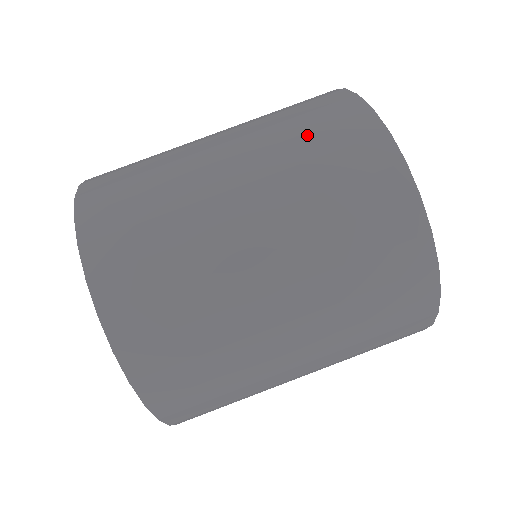
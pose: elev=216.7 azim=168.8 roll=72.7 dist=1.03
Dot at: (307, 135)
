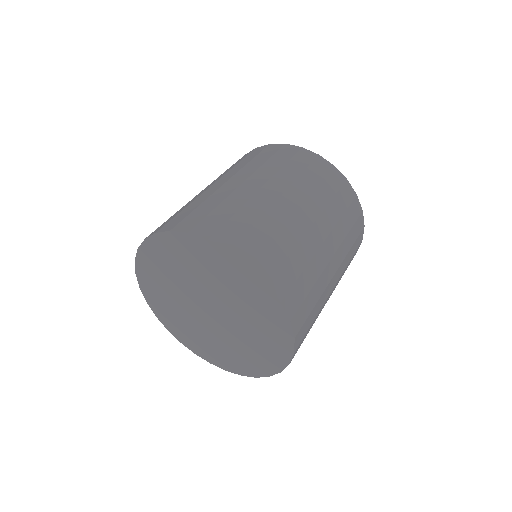
Dot at: (320, 185)
